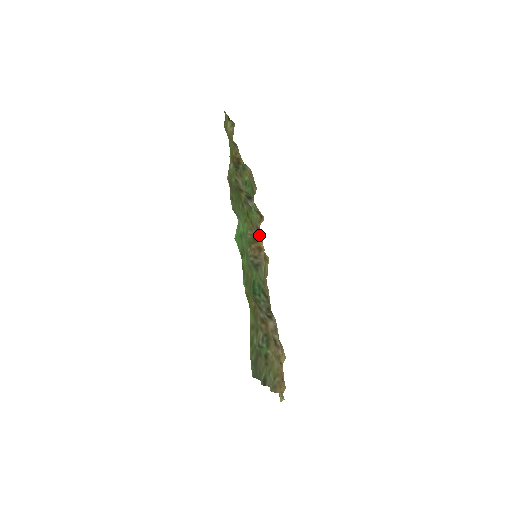
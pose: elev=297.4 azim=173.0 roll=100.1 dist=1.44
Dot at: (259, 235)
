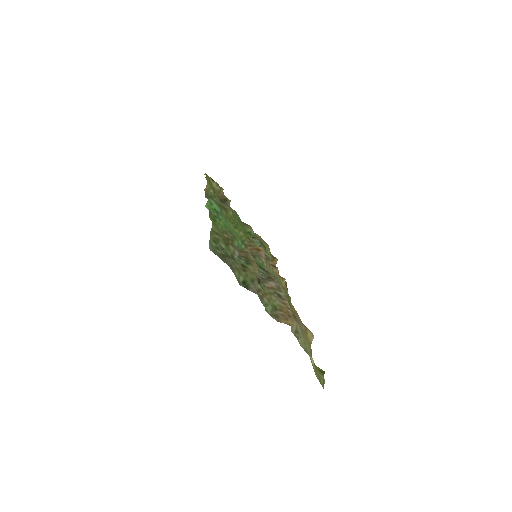
Dot at: (268, 260)
